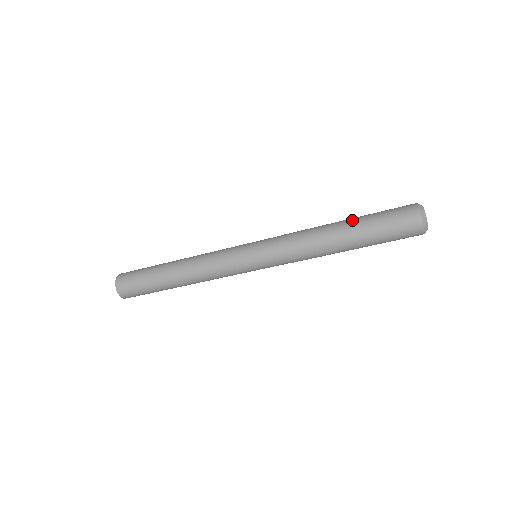
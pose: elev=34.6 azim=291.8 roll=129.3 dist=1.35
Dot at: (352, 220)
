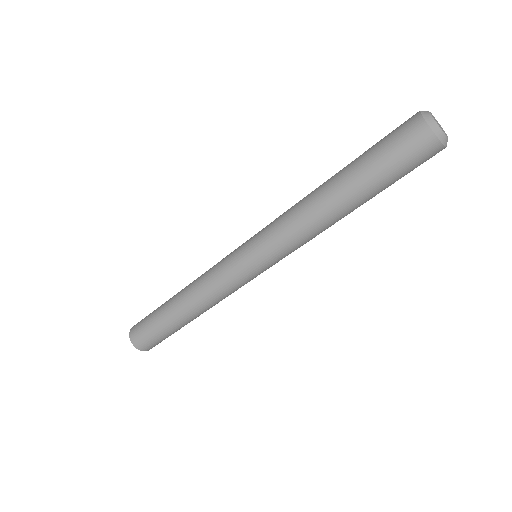
Dot at: occluded
